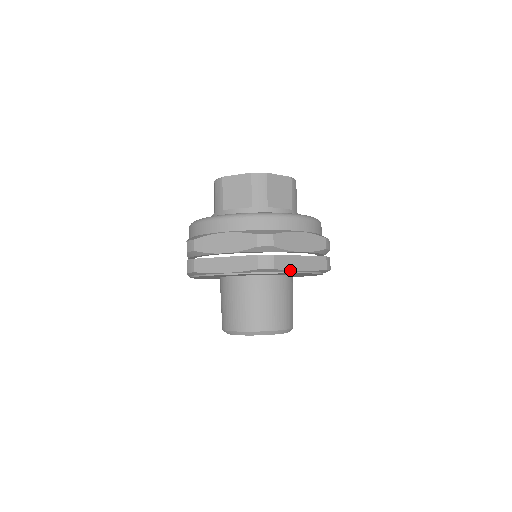
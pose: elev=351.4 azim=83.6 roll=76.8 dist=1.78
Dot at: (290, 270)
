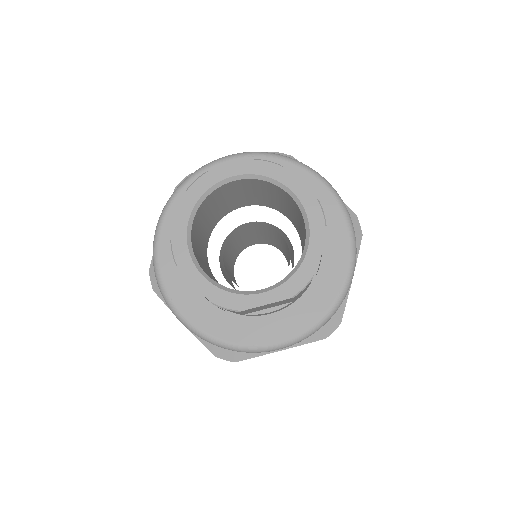
Dot at: occluded
